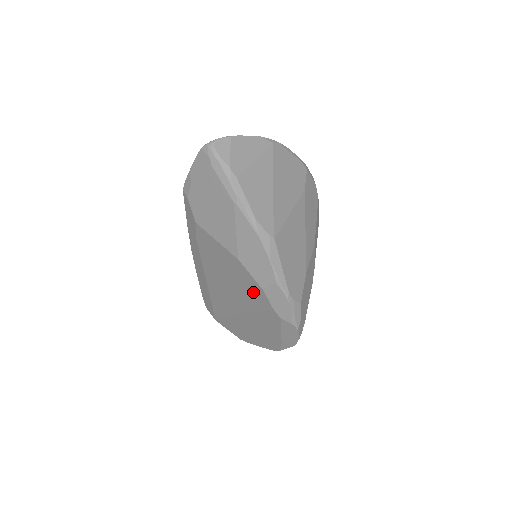
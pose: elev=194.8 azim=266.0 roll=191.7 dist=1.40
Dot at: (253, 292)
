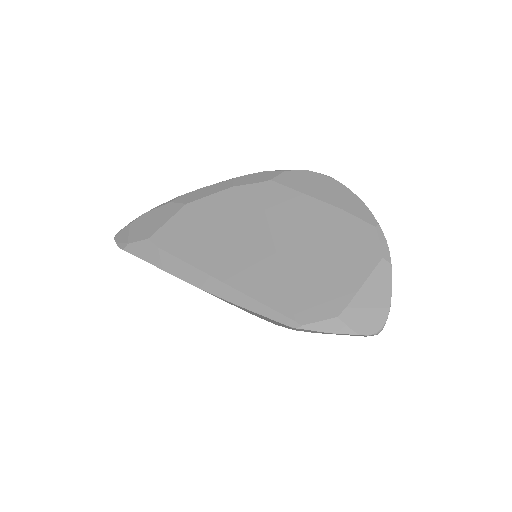
Dot at: occluded
